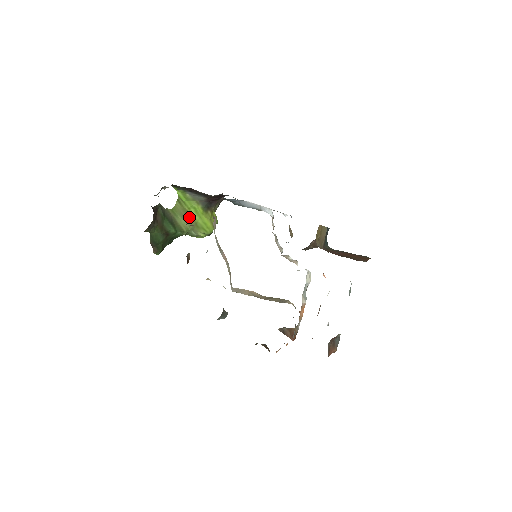
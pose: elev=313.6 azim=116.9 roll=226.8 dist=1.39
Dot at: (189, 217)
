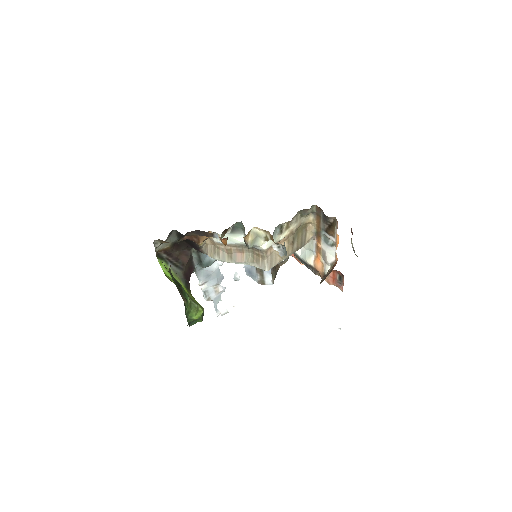
Dot at: occluded
